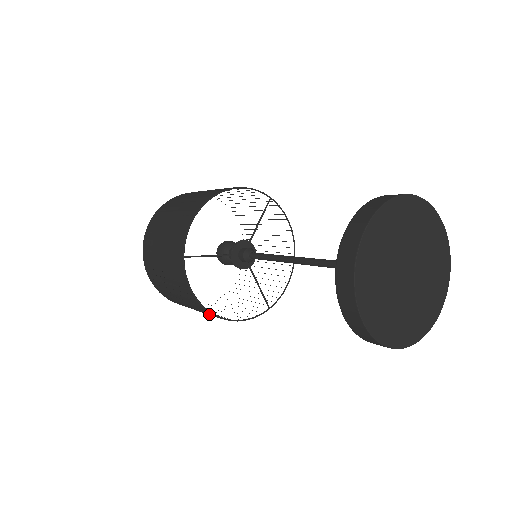
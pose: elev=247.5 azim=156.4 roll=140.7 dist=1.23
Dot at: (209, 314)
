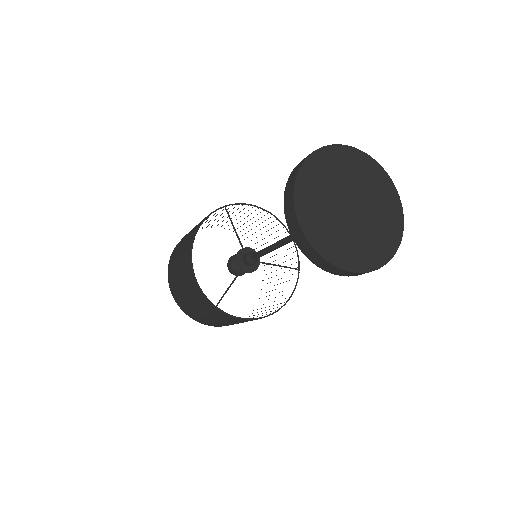
Dot at: occluded
